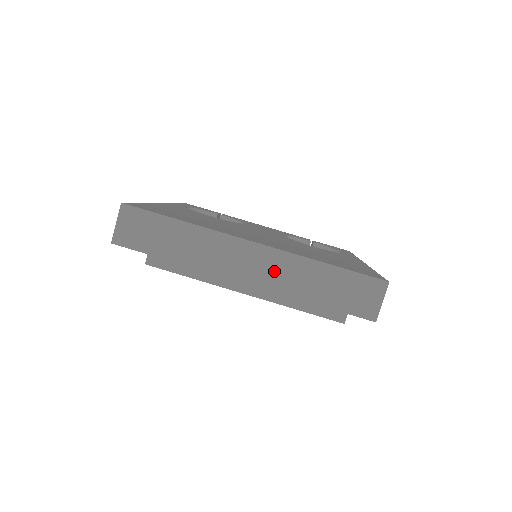
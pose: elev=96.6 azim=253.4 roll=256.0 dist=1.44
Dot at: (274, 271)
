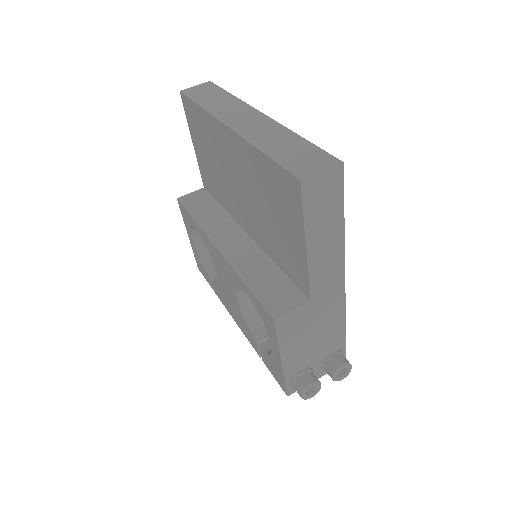
Dot at: (257, 128)
